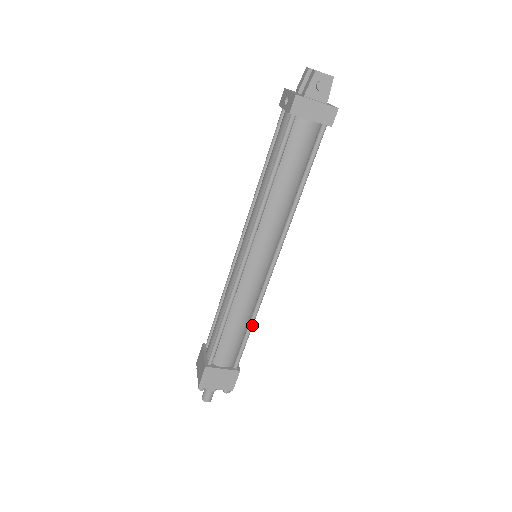
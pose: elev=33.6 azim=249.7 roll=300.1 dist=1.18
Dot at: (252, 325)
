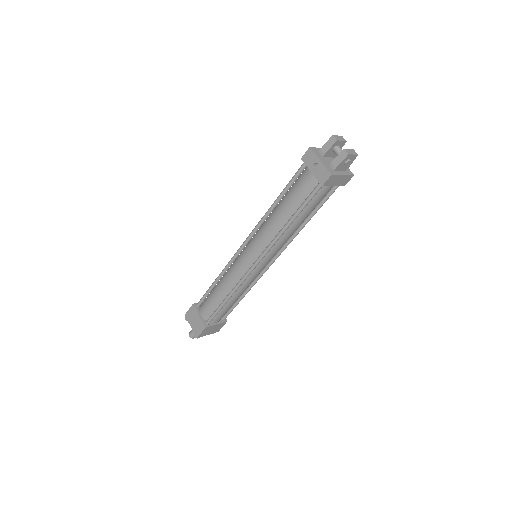
Dot at: occluded
